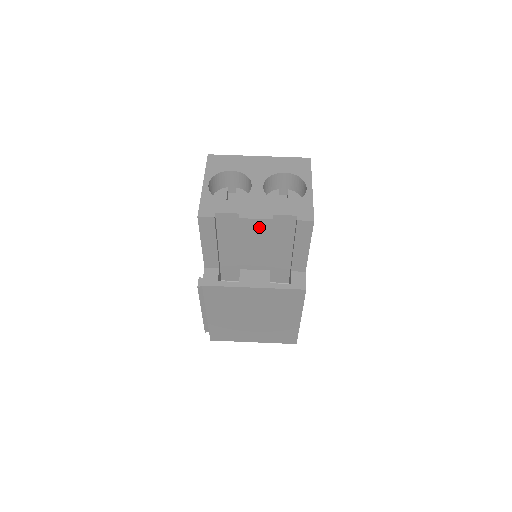
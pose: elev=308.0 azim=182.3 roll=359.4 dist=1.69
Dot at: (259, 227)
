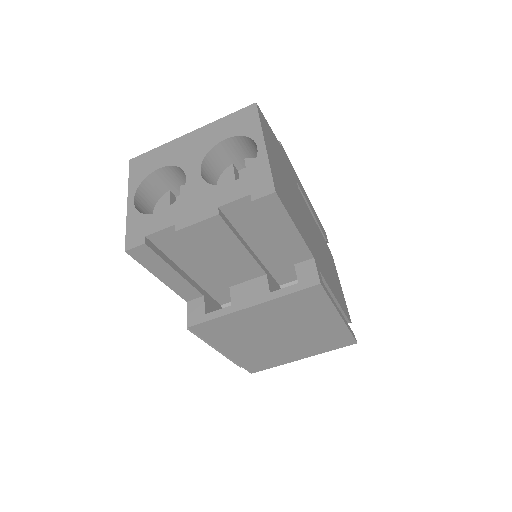
Dot at: (210, 231)
